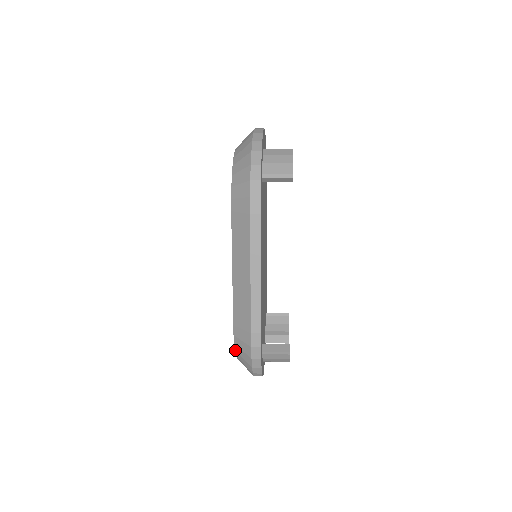
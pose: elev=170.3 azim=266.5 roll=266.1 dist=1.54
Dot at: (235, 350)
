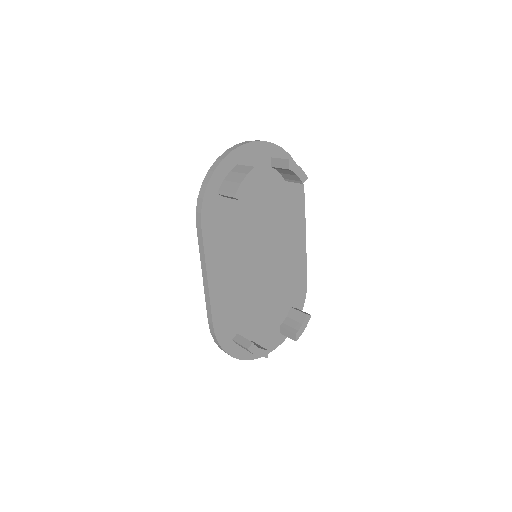
Dot at: occluded
